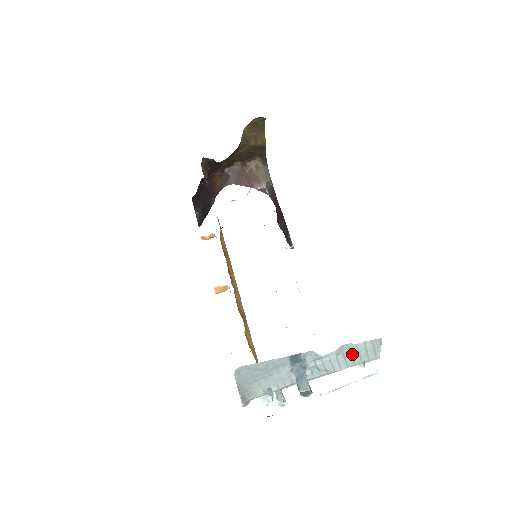
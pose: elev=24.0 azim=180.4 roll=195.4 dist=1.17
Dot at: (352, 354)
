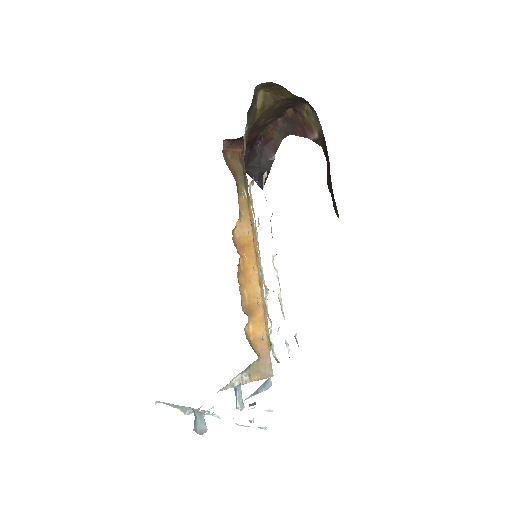
Dot at: occluded
